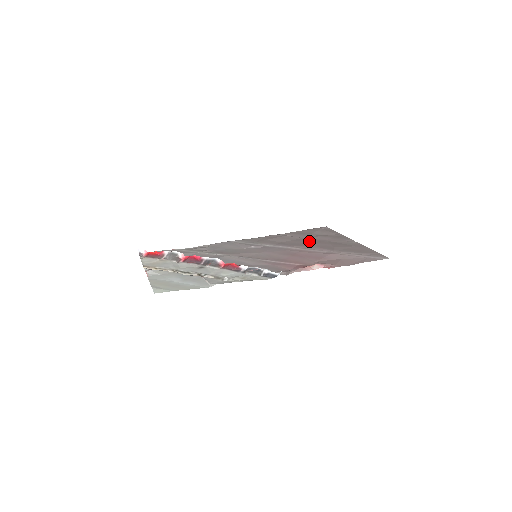
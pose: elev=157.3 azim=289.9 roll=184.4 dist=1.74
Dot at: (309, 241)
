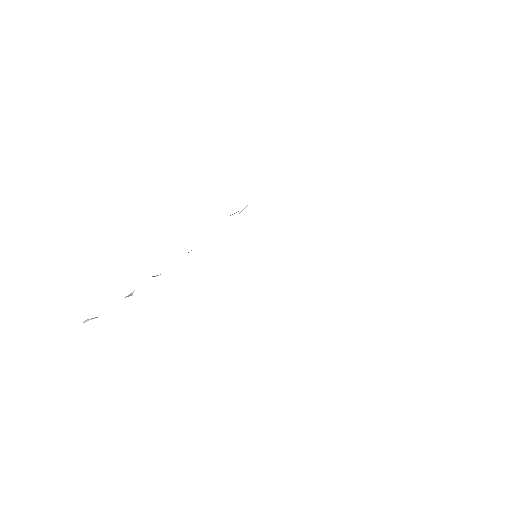
Dot at: occluded
